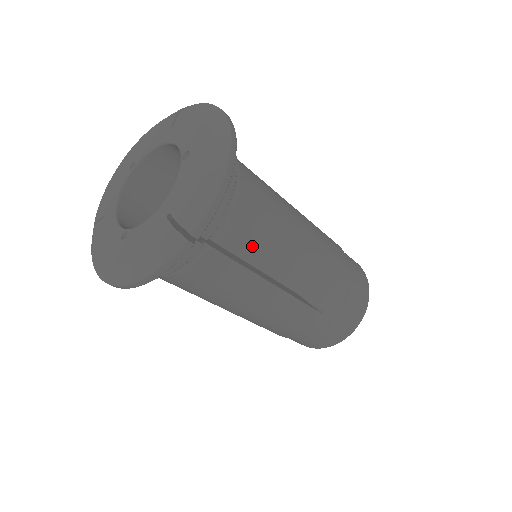
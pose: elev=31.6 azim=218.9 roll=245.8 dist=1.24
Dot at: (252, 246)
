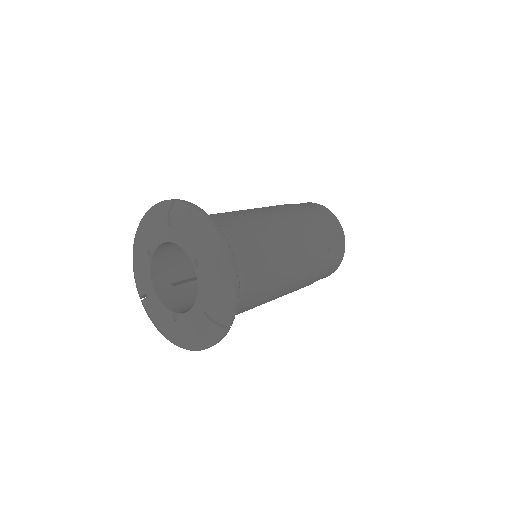
Dot at: (260, 287)
